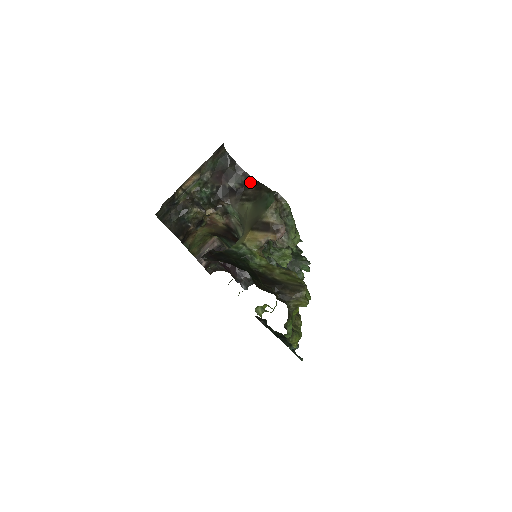
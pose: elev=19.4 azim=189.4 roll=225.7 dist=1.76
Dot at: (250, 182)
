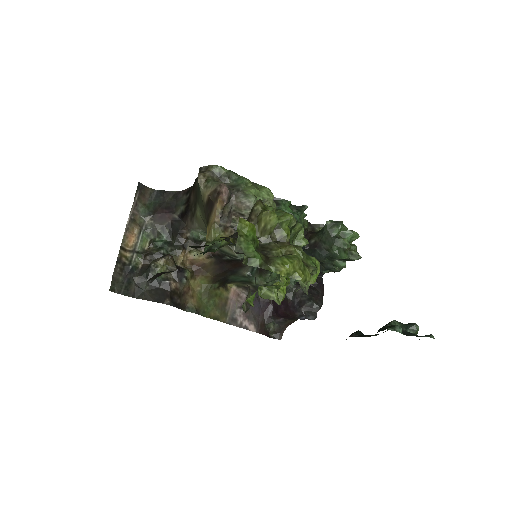
Dot at: (190, 192)
